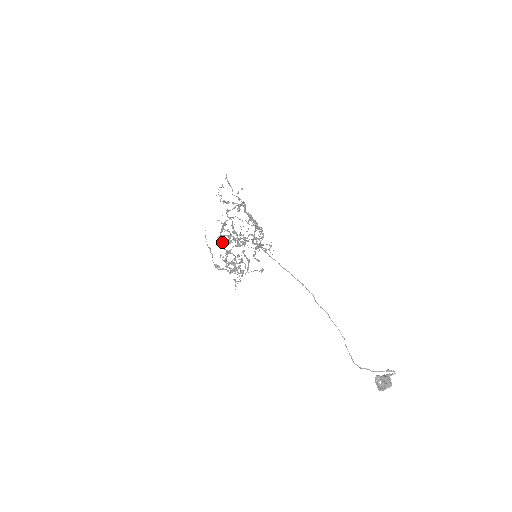
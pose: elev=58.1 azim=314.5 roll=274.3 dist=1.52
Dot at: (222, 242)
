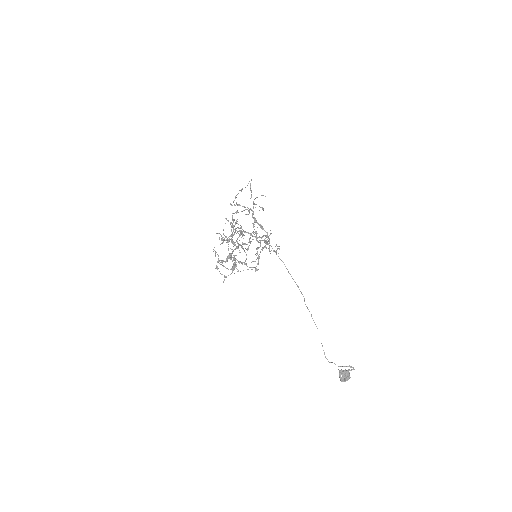
Dot at: occluded
